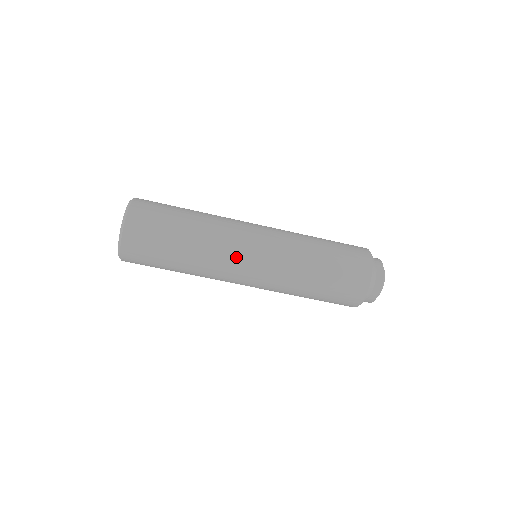
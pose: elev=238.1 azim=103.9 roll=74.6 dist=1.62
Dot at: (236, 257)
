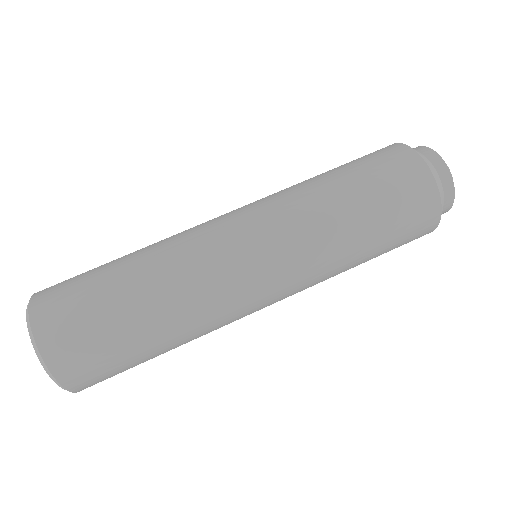
Dot at: (203, 223)
